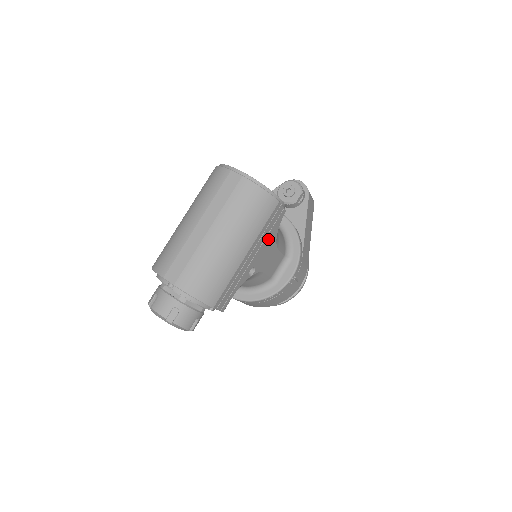
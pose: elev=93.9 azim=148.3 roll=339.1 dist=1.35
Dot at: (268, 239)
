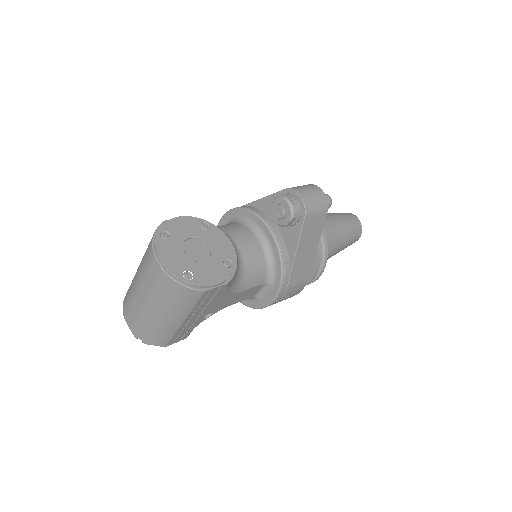
Dot at: (214, 301)
